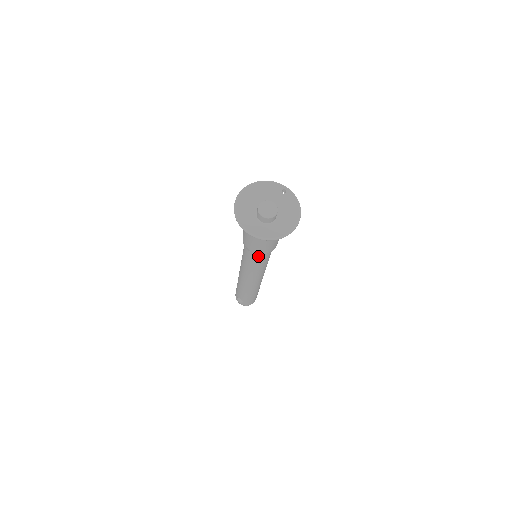
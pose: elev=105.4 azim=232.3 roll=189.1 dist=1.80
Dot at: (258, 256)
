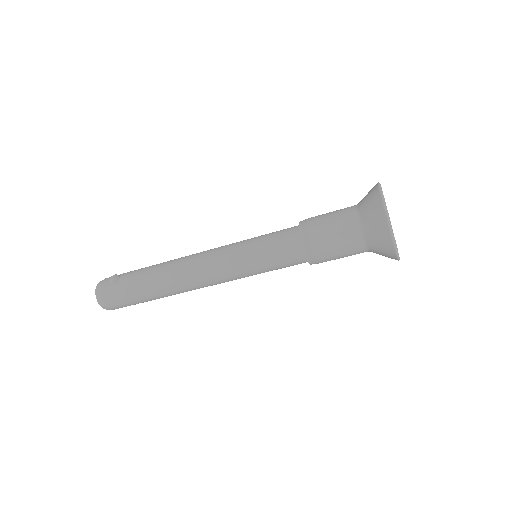
Dot at: (291, 240)
